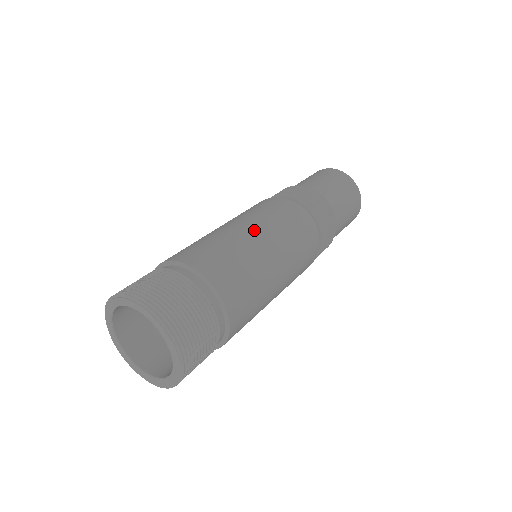
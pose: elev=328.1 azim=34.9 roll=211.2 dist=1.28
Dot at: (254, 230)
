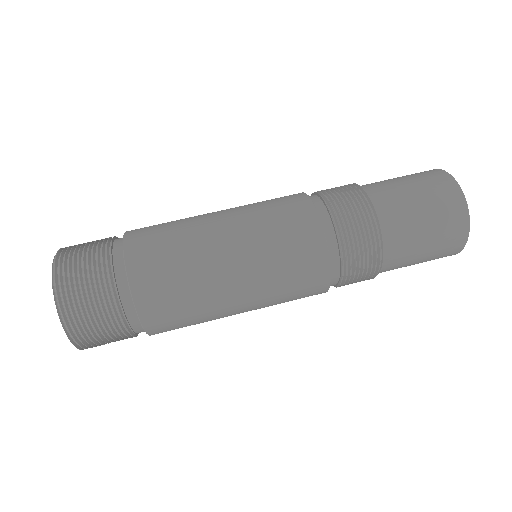
Dot at: (224, 216)
